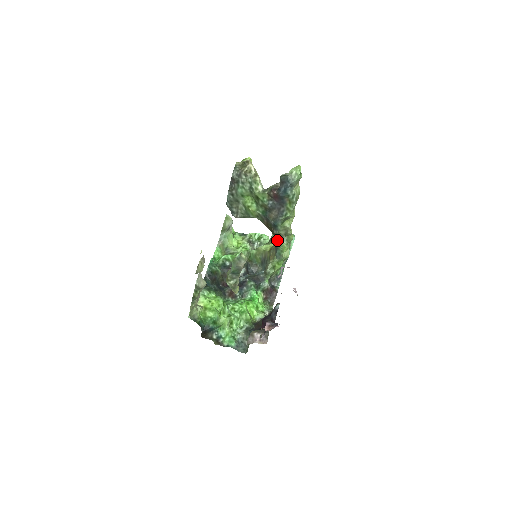
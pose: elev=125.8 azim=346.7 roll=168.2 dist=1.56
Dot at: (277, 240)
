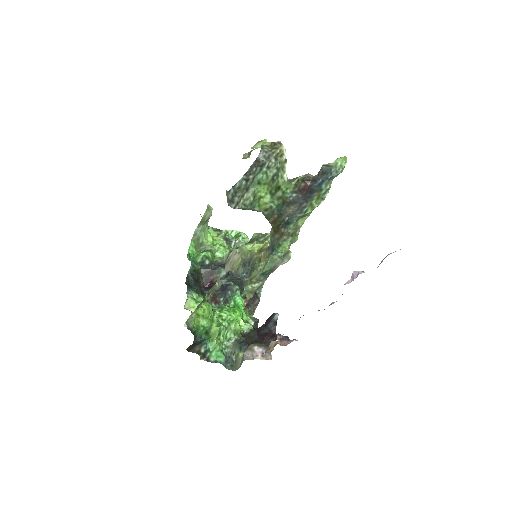
Dot at: (279, 240)
